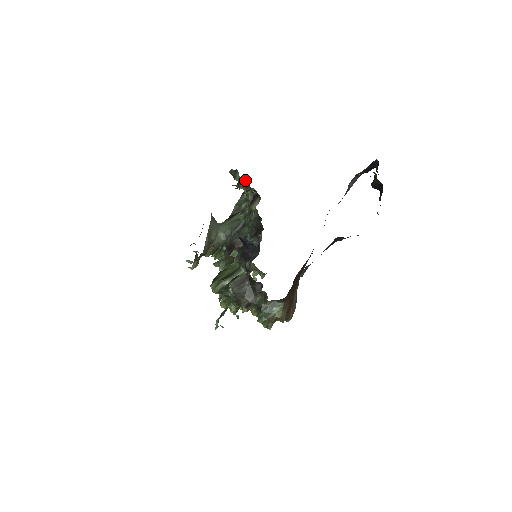
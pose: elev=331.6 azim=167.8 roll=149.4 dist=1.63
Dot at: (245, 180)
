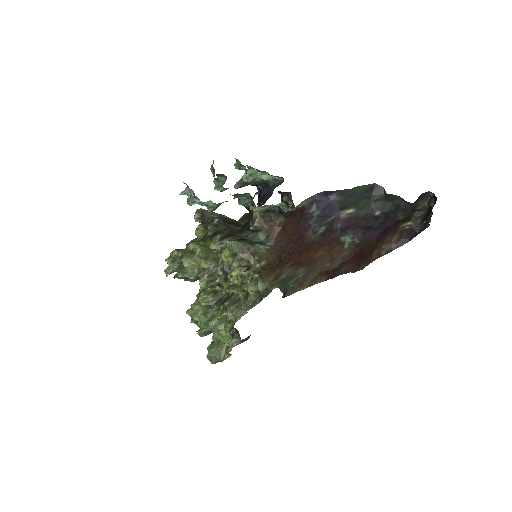
Dot at: occluded
